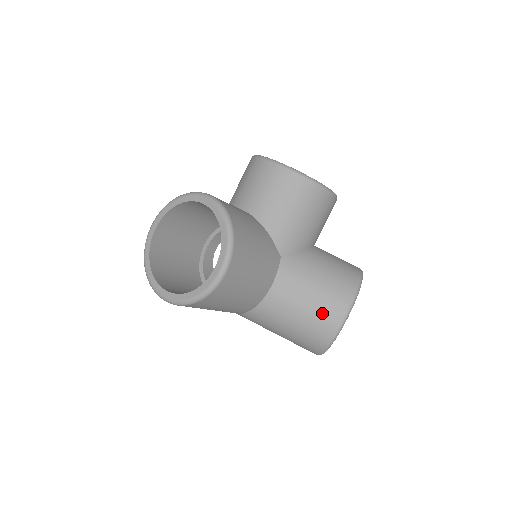
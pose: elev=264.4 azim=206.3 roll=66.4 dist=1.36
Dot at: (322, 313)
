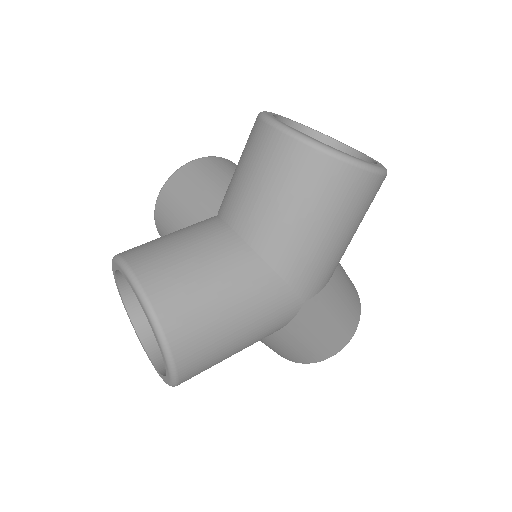
Dot at: (262, 157)
